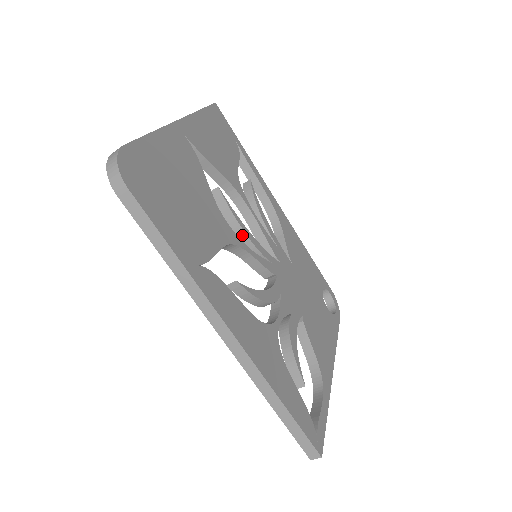
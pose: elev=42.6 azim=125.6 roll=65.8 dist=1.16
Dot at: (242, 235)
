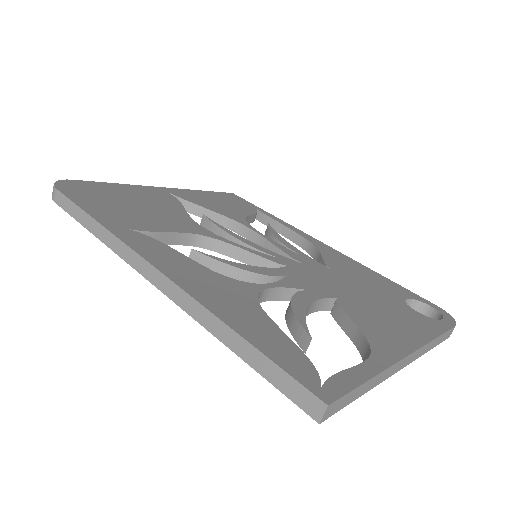
Dot at: (233, 241)
